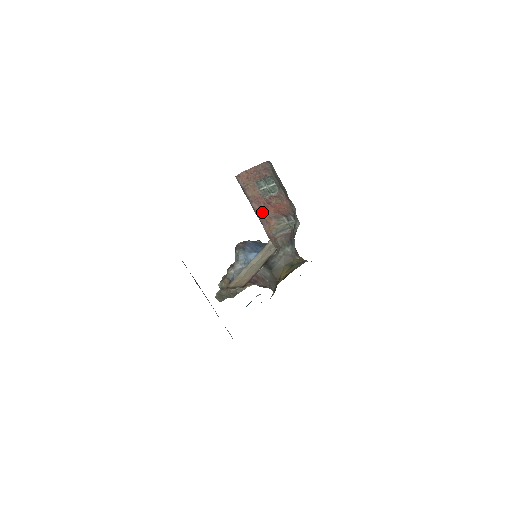
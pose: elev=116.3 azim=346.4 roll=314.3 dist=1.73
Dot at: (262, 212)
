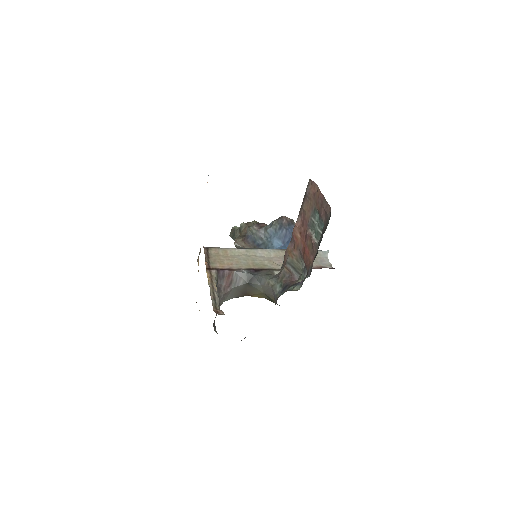
Dot at: (298, 234)
